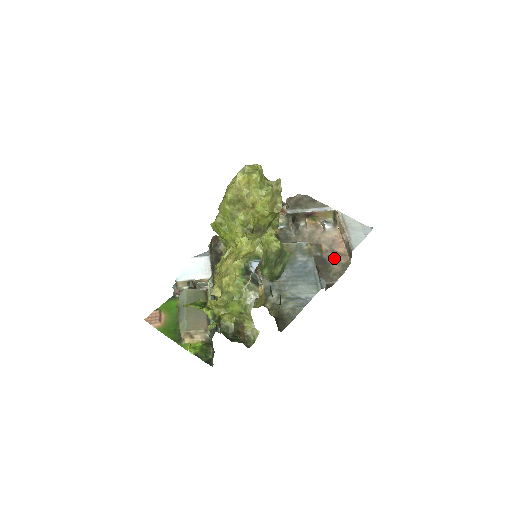
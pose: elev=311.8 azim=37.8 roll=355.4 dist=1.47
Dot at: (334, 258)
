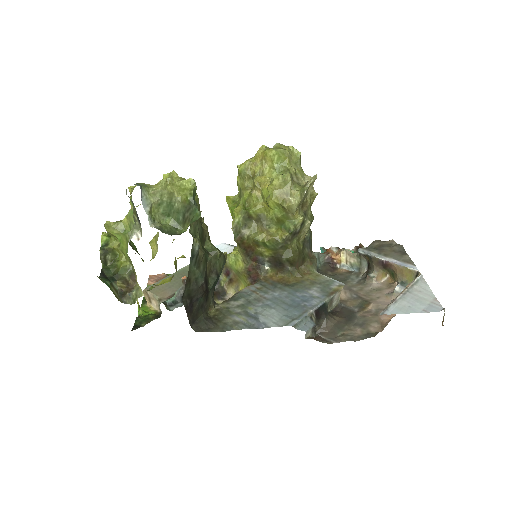
Dot at: (366, 321)
